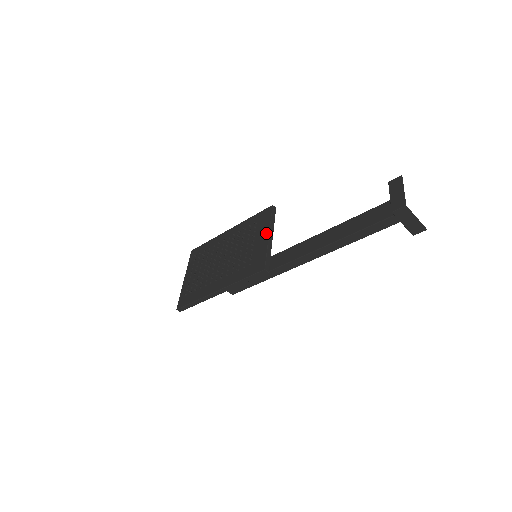
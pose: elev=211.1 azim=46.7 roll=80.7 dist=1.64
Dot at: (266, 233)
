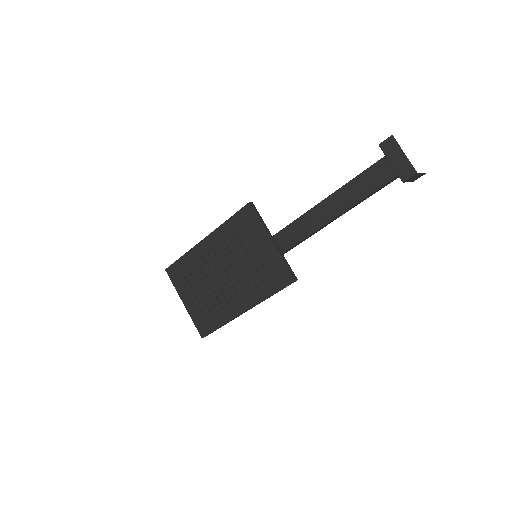
Dot at: (266, 239)
